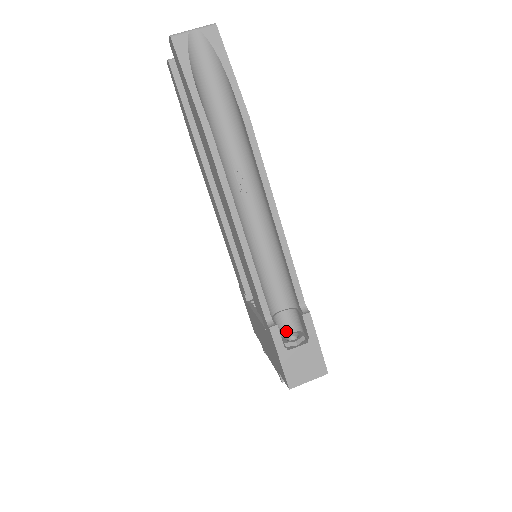
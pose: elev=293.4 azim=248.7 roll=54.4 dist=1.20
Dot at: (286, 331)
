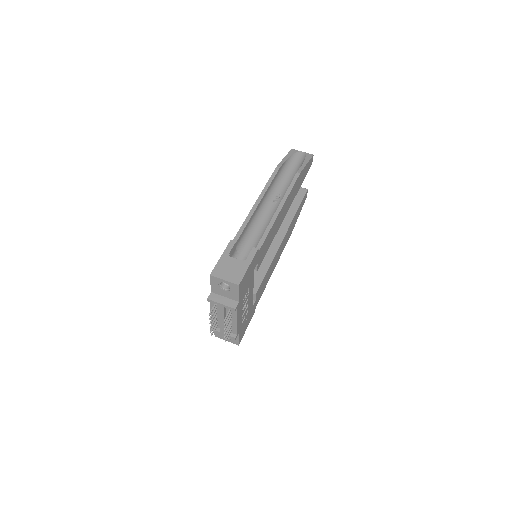
Dot at: occluded
